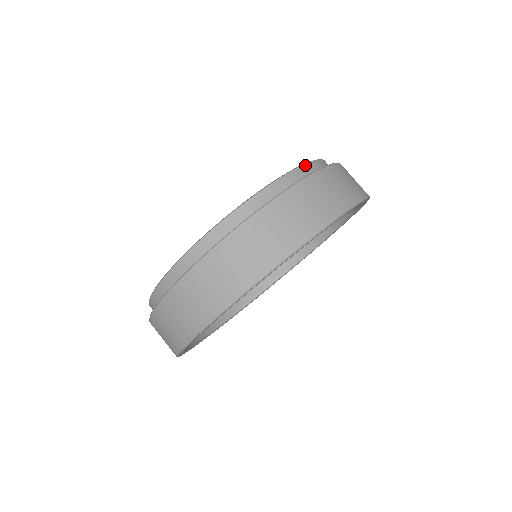
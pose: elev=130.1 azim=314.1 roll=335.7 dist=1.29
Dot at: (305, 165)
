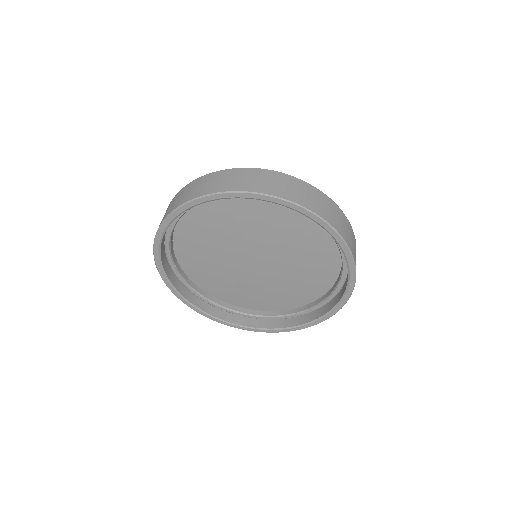
Dot at: occluded
